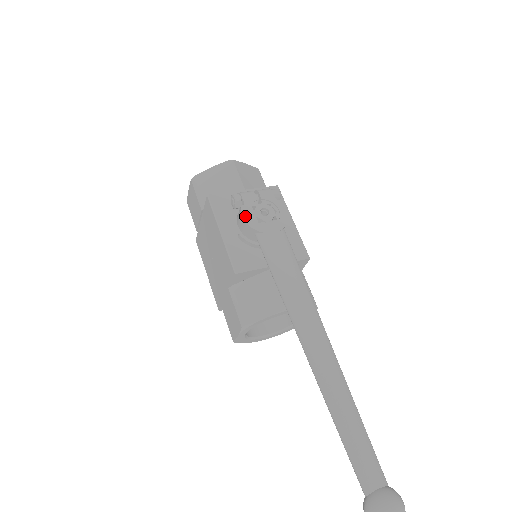
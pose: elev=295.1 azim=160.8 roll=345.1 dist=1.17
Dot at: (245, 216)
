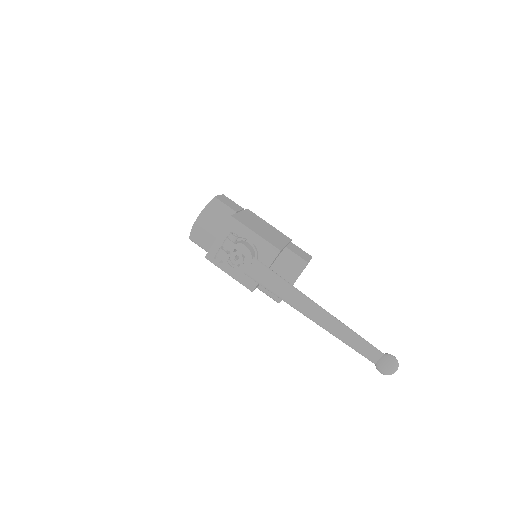
Dot at: (230, 270)
